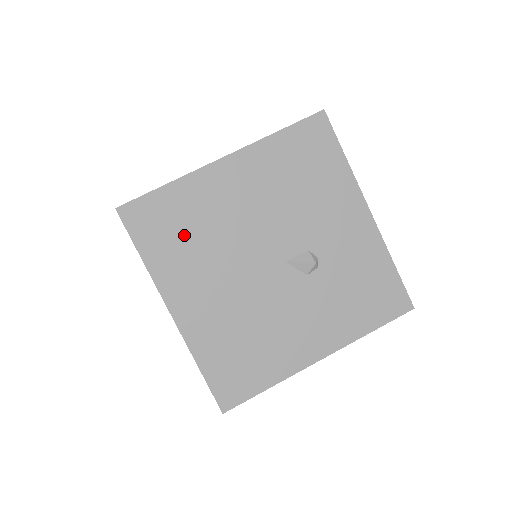
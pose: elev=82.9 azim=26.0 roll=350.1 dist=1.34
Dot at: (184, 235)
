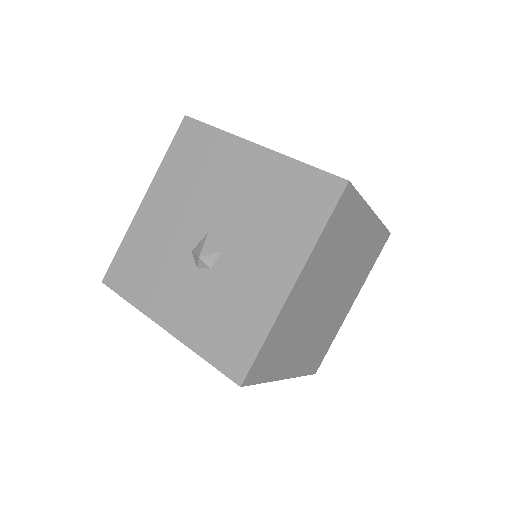
Dot at: occluded
